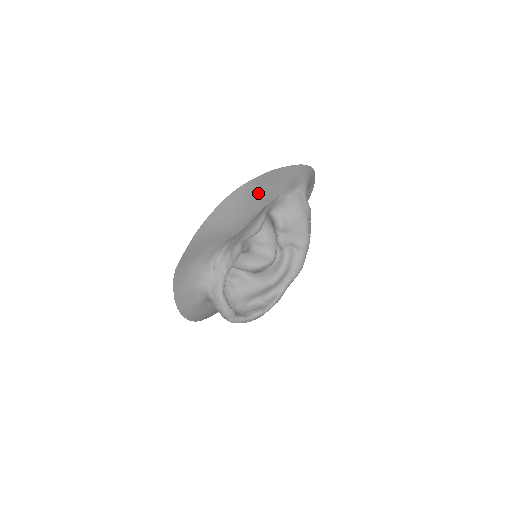
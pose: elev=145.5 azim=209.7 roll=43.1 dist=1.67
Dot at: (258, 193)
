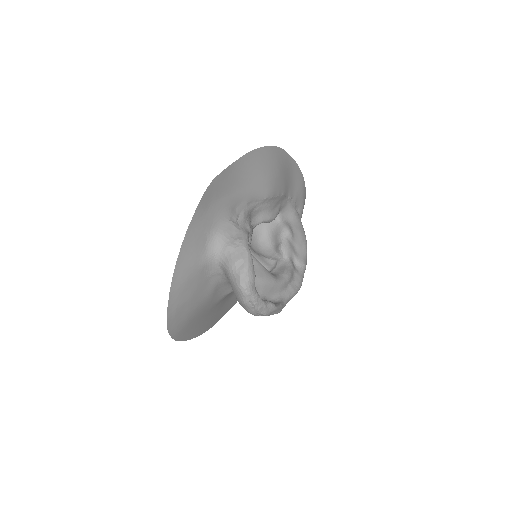
Dot at: (287, 174)
